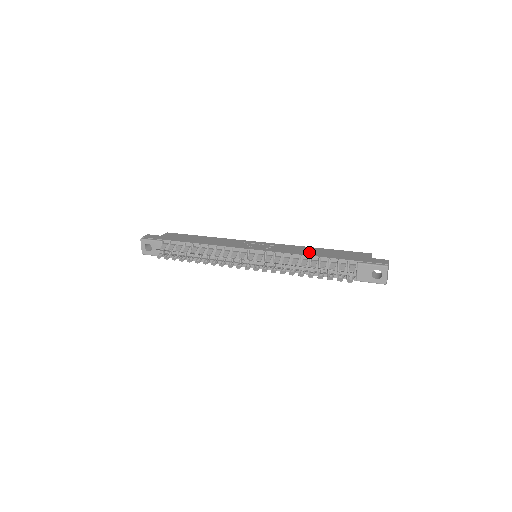
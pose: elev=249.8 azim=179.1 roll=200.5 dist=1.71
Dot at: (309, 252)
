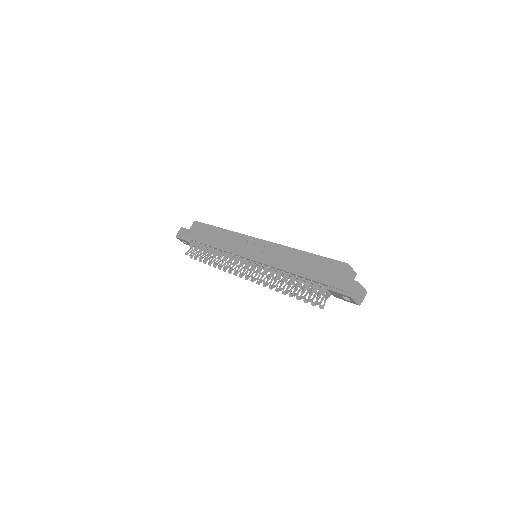
Dot at: (290, 263)
